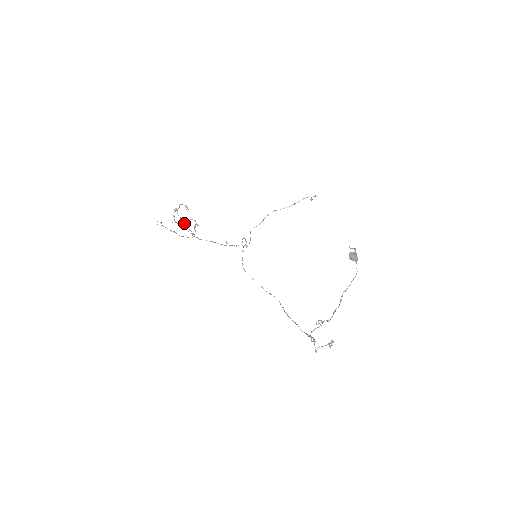
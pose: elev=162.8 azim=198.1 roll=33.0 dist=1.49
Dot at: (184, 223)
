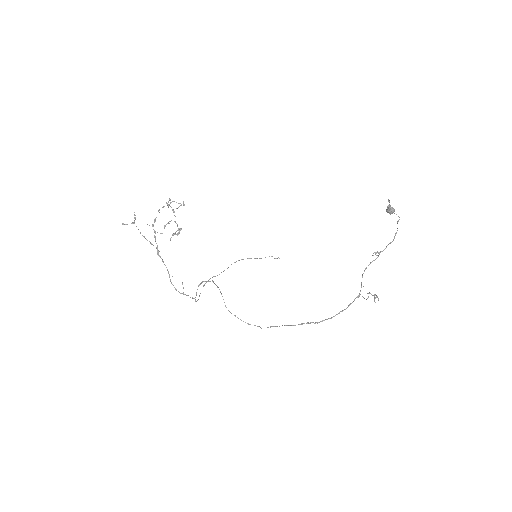
Dot at: occluded
